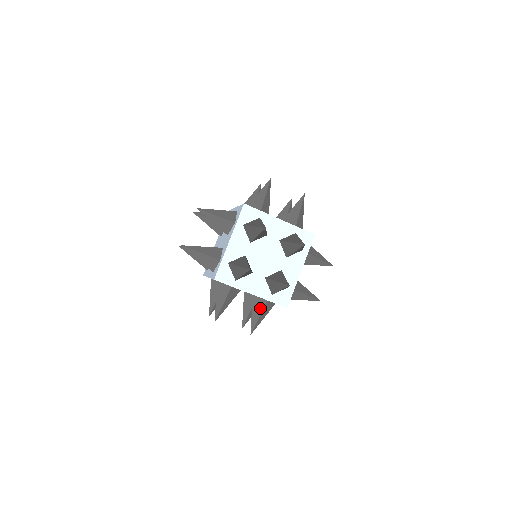
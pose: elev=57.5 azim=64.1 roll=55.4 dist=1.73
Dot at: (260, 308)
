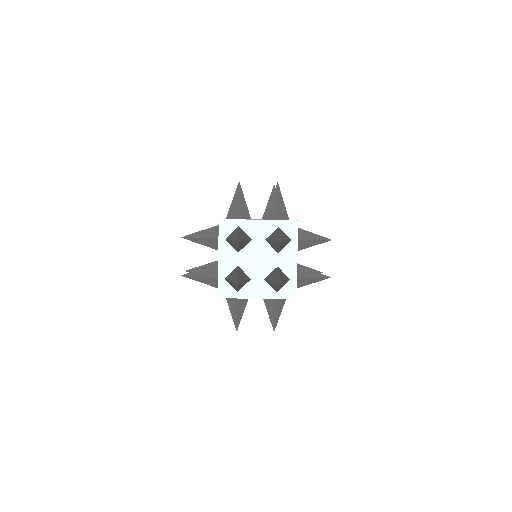
Dot at: occluded
